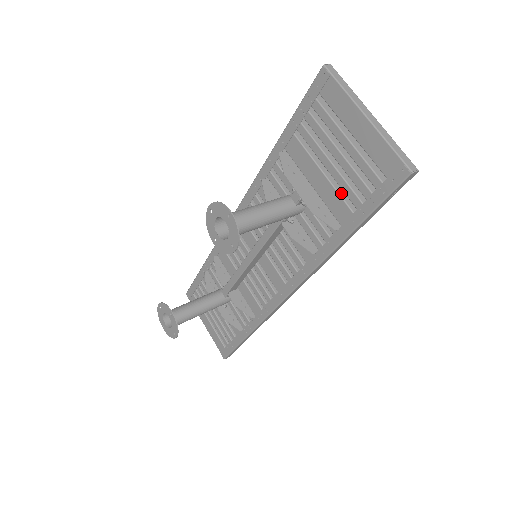
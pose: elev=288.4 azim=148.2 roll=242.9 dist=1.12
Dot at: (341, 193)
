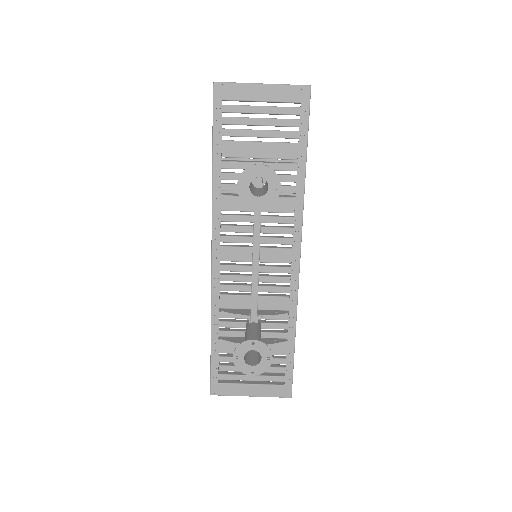
Dot at: (280, 142)
